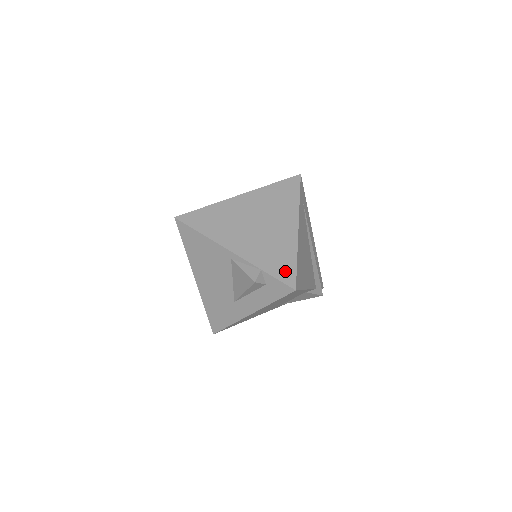
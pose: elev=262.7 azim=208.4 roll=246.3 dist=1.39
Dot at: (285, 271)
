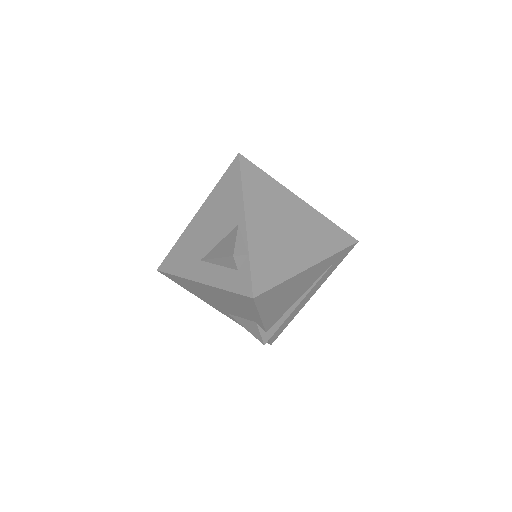
Dot at: (264, 277)
